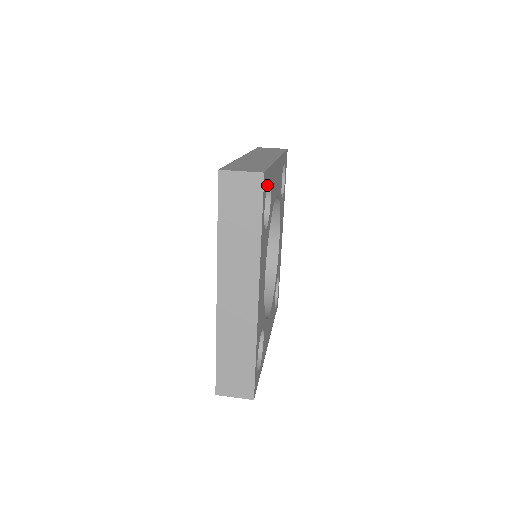
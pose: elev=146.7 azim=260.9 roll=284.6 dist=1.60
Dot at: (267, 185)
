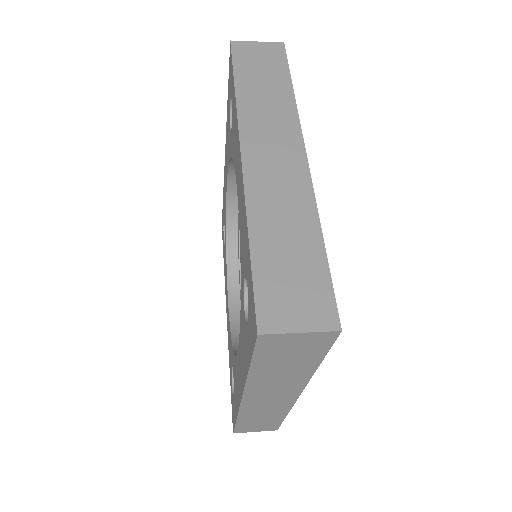
Dot at: occluded
